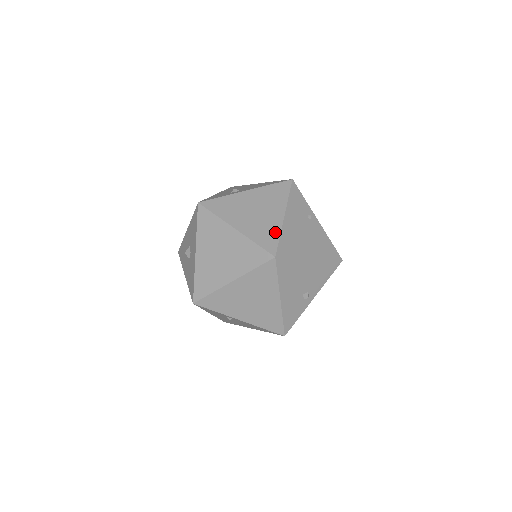
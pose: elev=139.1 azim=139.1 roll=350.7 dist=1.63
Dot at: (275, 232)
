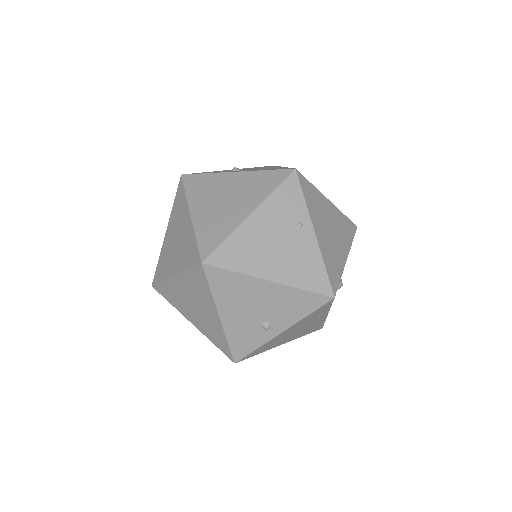
Dot at: (224, 232)
